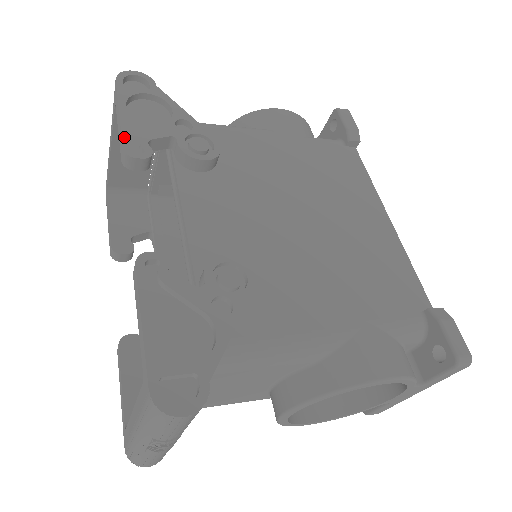
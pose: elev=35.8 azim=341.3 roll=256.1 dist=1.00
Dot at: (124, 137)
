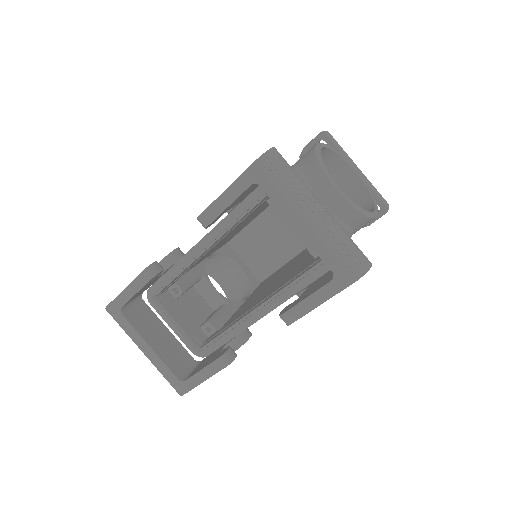
Dot at: (138, 275)
